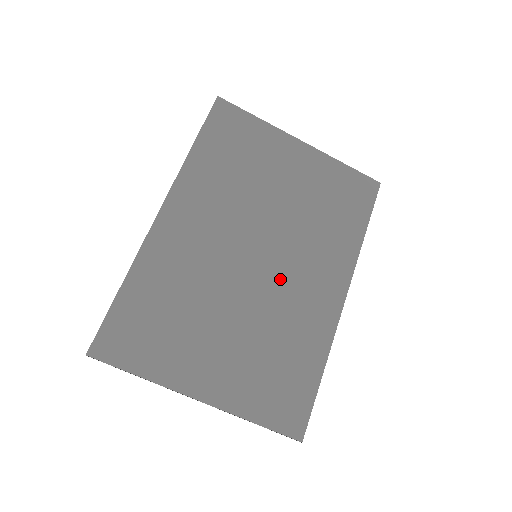
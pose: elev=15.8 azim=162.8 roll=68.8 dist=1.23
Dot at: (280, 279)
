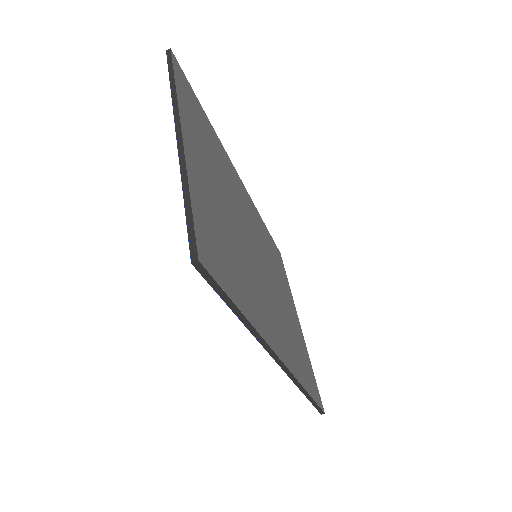
Dot at: (260, 277)
